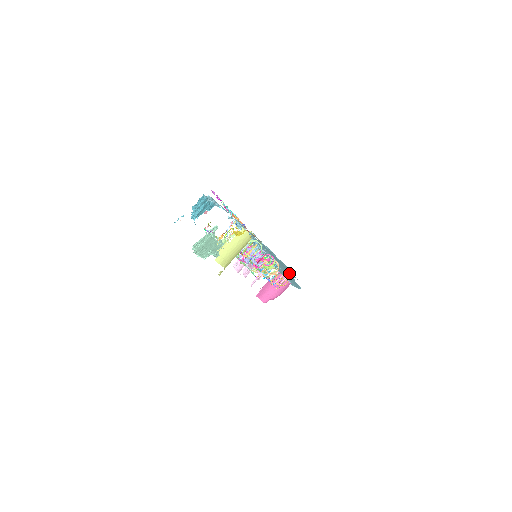
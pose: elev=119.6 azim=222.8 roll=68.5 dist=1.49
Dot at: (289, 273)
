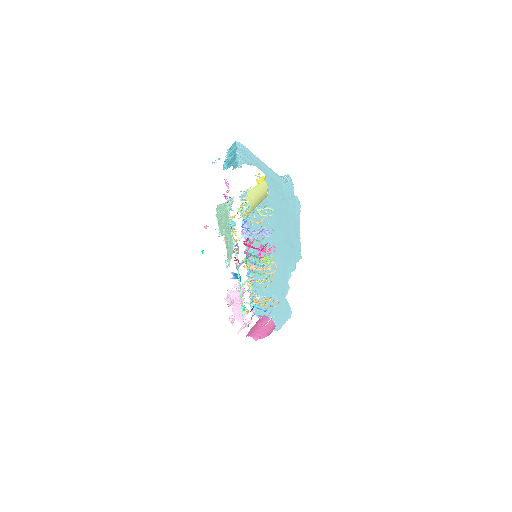
Dot at: (286, 272)
